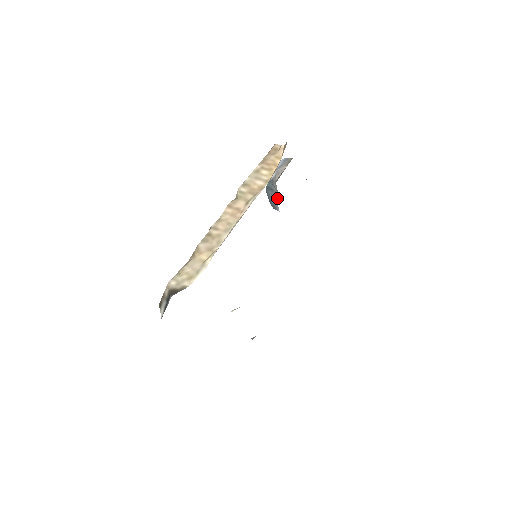
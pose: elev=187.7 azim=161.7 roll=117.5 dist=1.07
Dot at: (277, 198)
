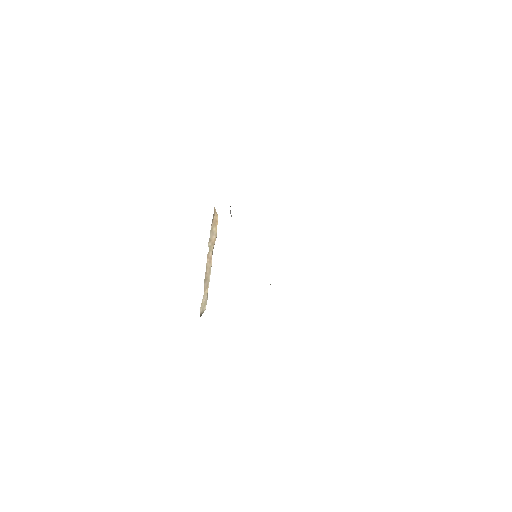
Dot at: occluded
